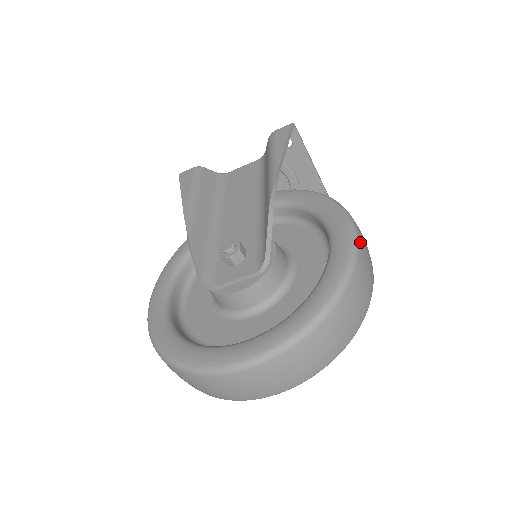
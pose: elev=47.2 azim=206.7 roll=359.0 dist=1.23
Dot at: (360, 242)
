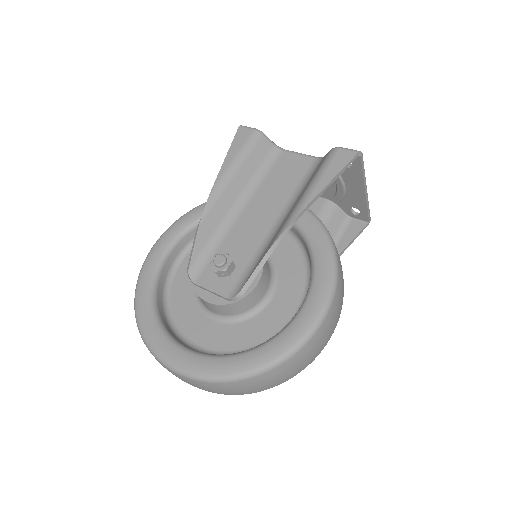
Dot at: (320, 329)
